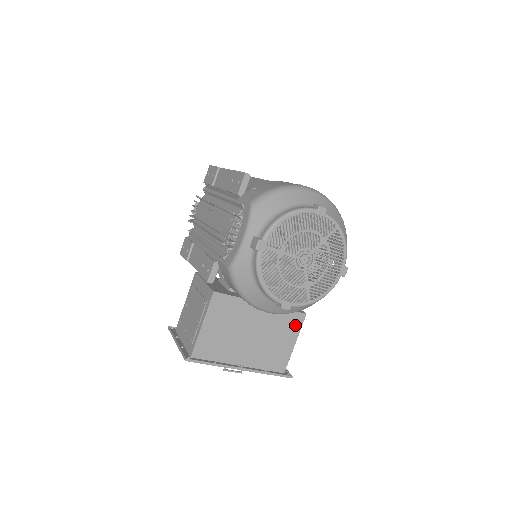
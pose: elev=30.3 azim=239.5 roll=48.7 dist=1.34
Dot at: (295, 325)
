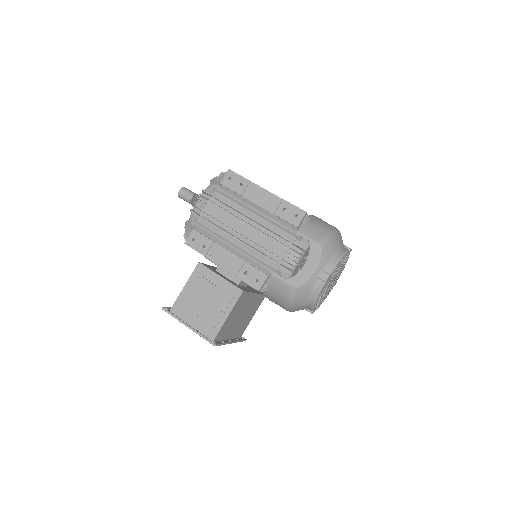
Dot at: (259, 304)
